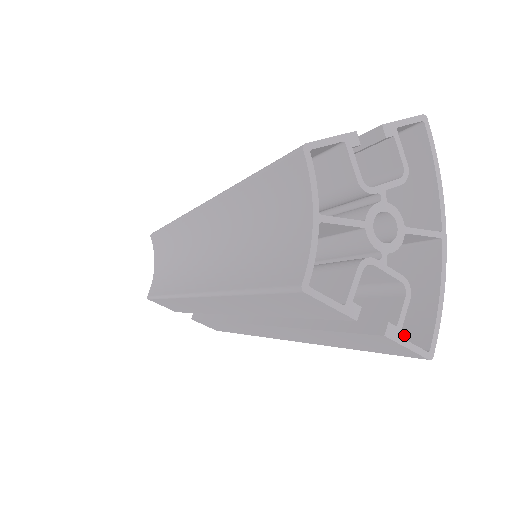
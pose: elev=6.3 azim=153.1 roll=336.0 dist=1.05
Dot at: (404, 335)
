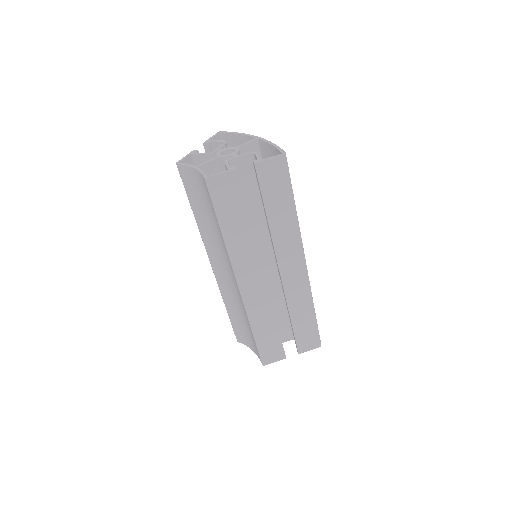
Dot at: occluded
